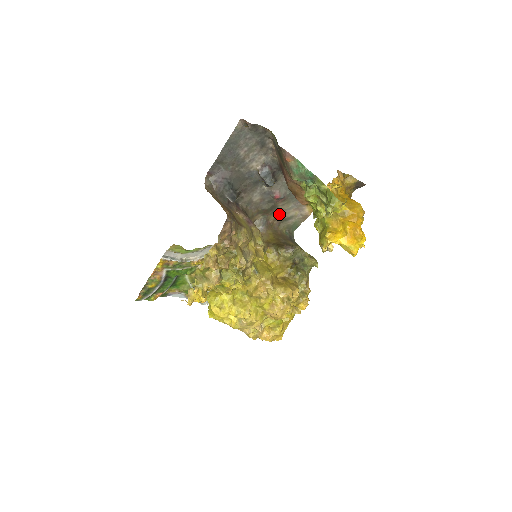
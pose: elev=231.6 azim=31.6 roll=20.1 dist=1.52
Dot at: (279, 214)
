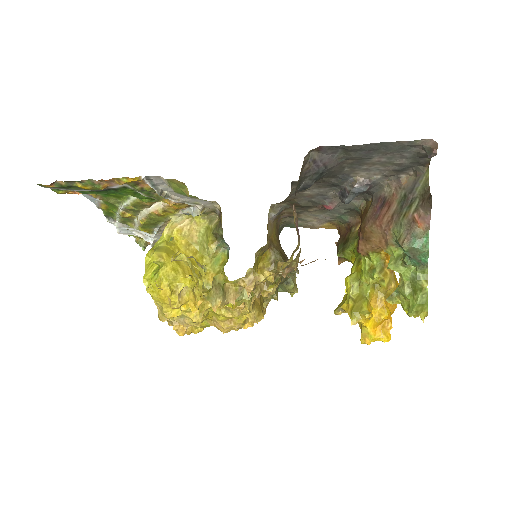
Dot at: (300, 212)
